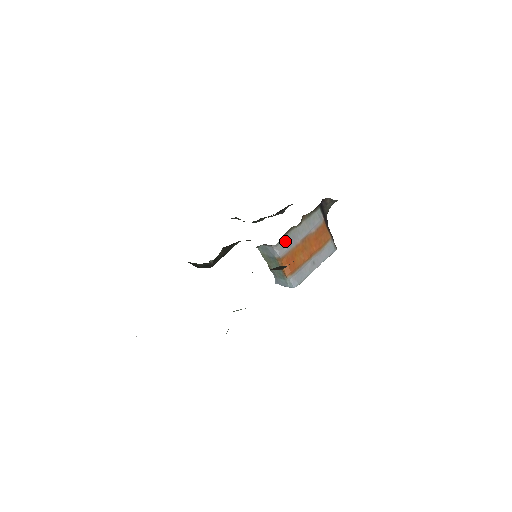
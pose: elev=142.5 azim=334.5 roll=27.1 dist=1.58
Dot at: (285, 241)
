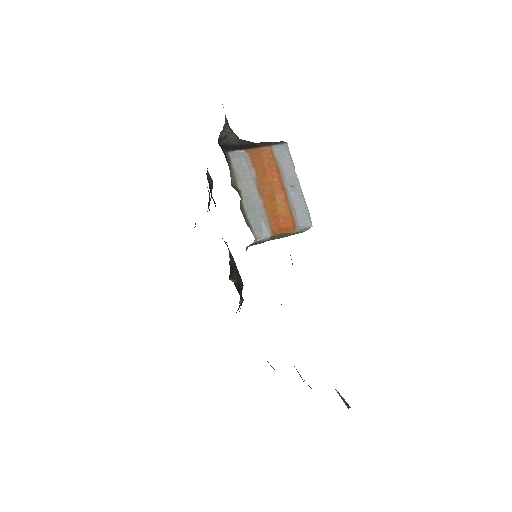
Dot at: (254, 223)
